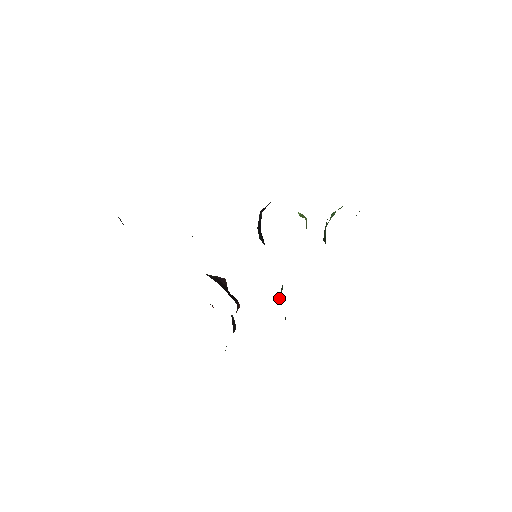
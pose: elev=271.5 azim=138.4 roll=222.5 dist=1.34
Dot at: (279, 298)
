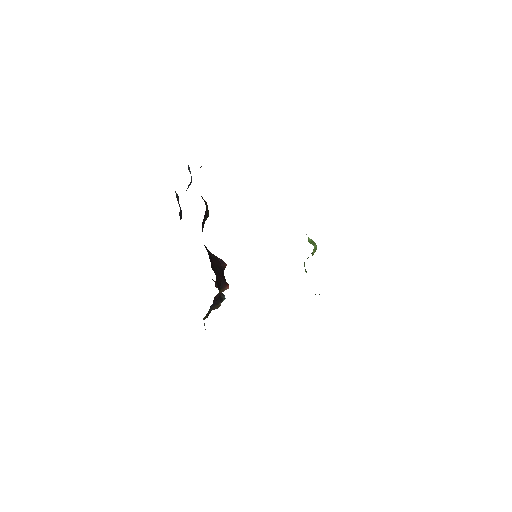
Dot at: occluded
